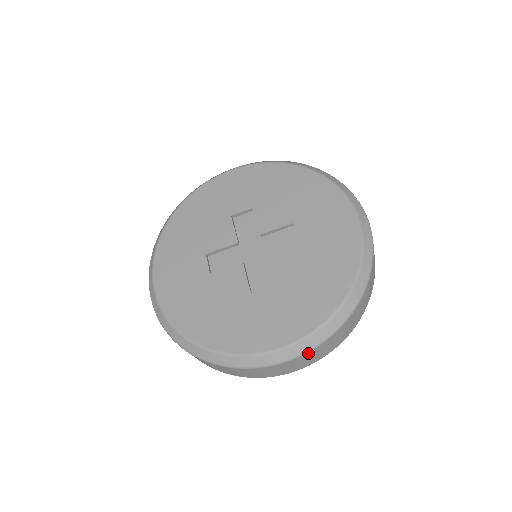
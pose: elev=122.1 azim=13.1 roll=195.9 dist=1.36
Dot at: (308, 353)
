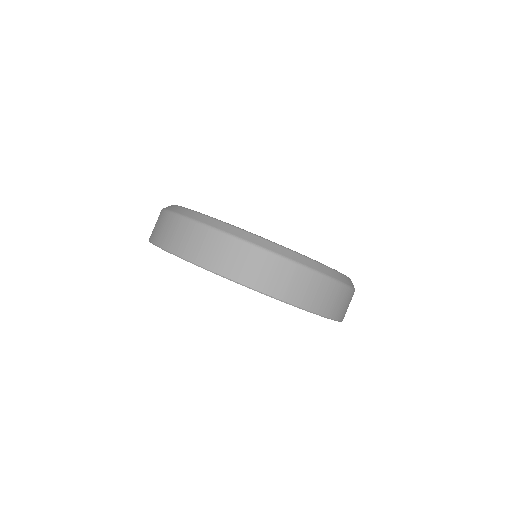
Dot at: (353, 292)
